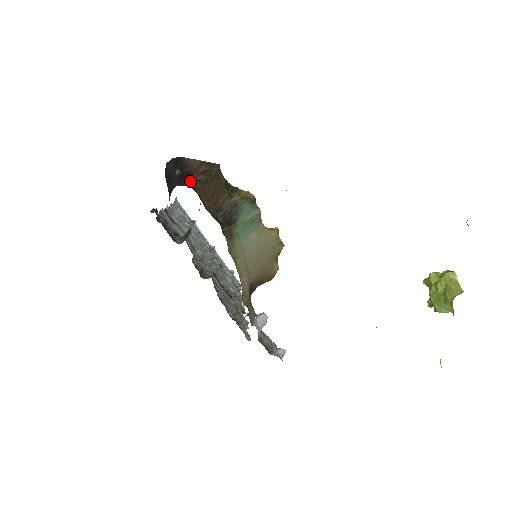
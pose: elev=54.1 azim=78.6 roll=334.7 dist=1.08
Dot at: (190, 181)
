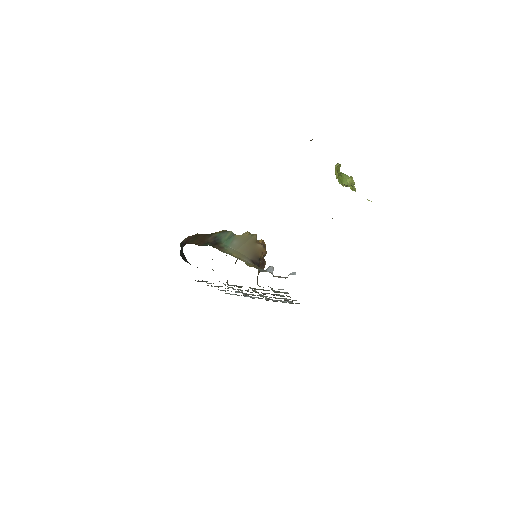
Dot at: occluded
